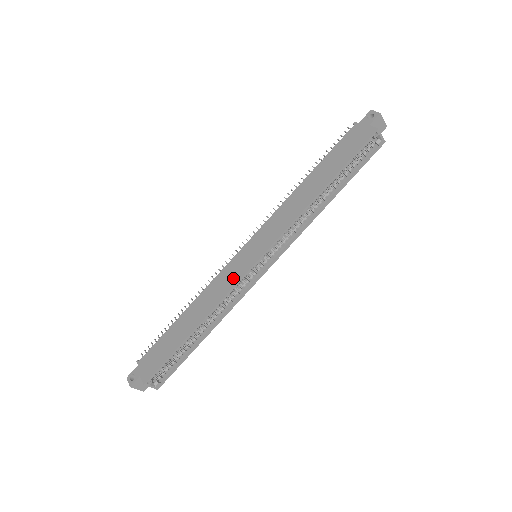
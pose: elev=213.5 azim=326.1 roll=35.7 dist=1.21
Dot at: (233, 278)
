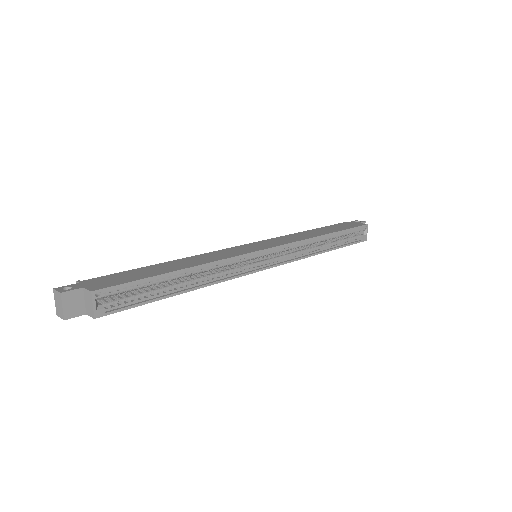
Dot at: (237, 252)
